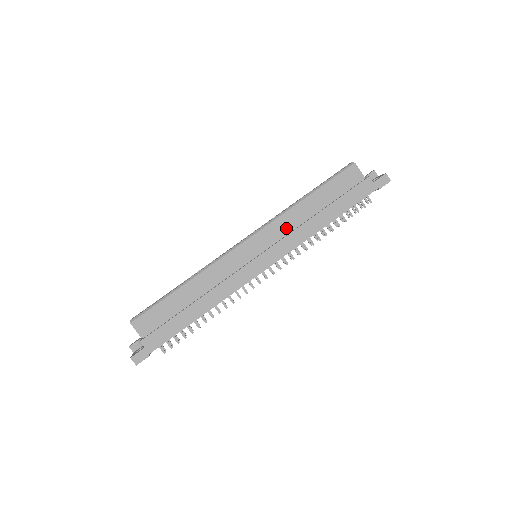
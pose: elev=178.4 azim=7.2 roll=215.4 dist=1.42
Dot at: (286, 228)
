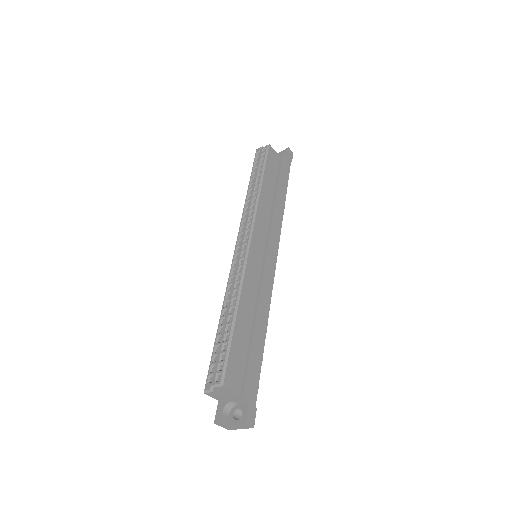
Dot at: (265, 217)
